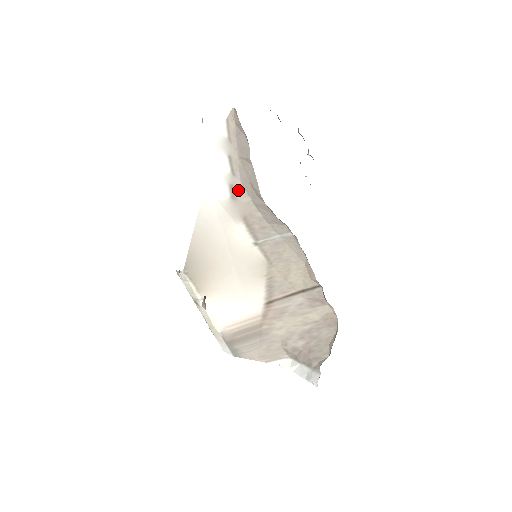
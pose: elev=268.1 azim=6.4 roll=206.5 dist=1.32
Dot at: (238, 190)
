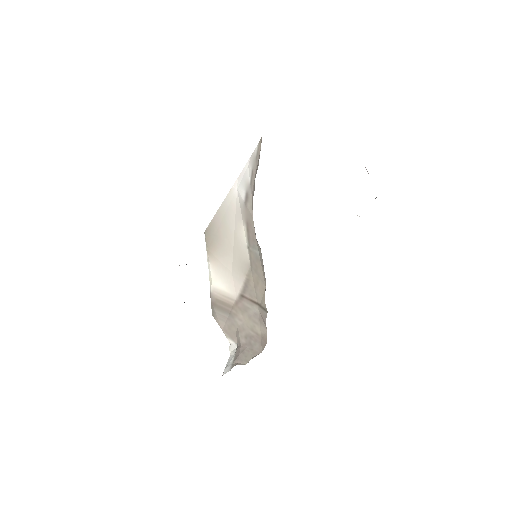
Dot at: (249, 200)
